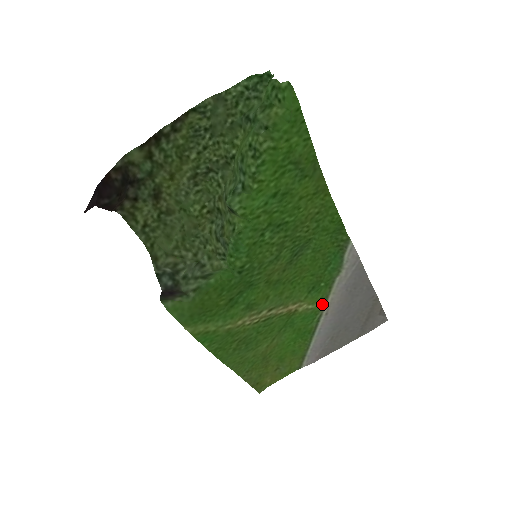
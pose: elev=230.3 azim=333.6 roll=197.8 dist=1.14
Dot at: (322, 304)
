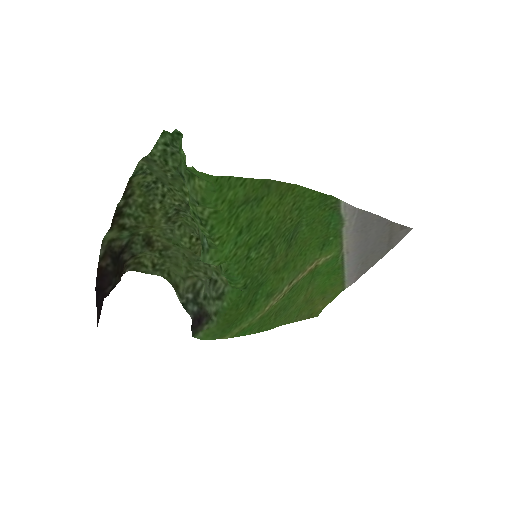
Dot at: (339, 249)
